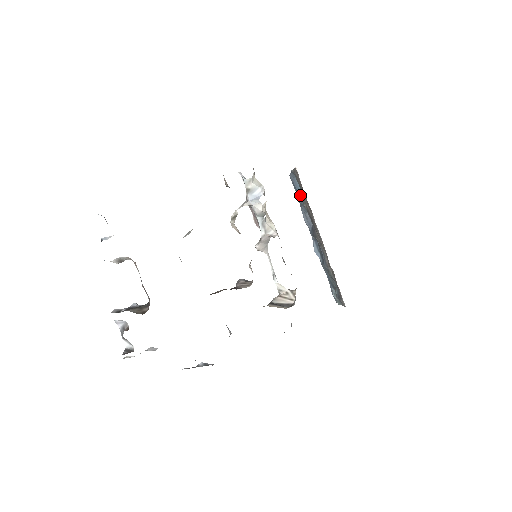
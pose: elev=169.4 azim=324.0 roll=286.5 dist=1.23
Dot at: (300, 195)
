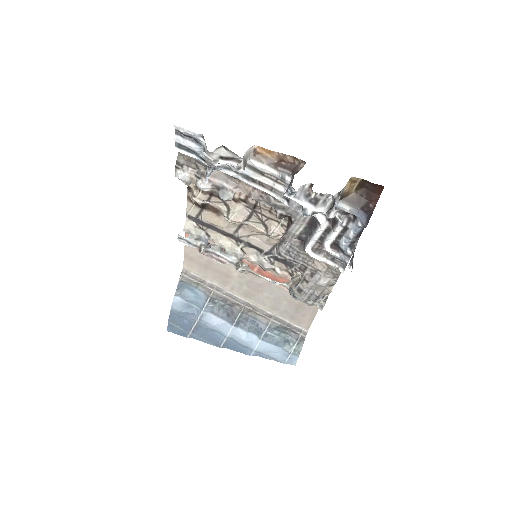
Dot at: (198, 297)
